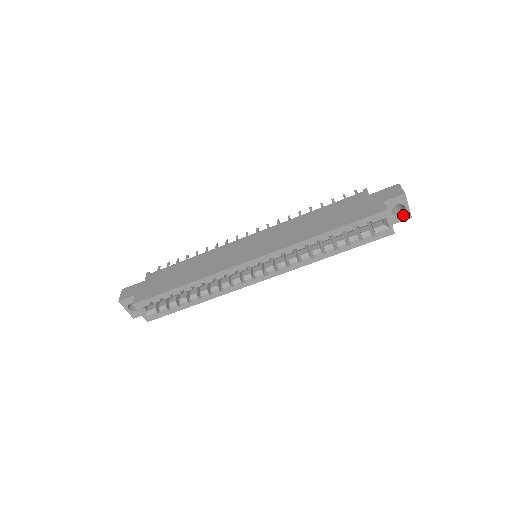
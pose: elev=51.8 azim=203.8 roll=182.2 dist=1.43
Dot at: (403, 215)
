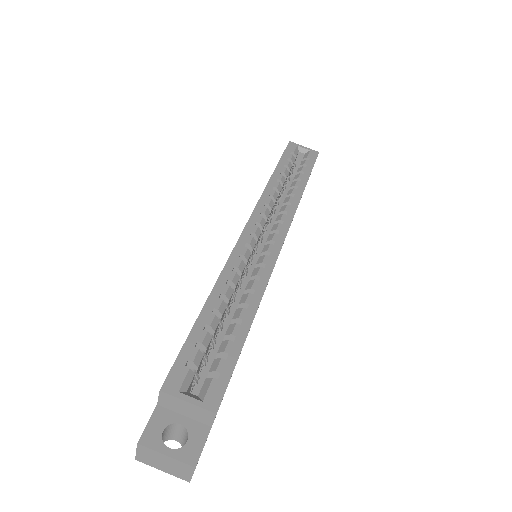
Dot at: occluded
